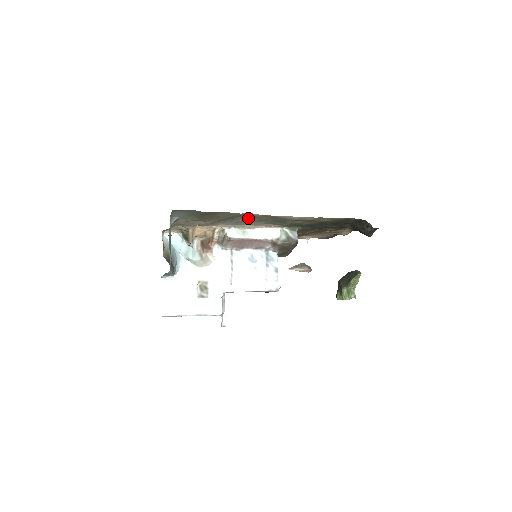
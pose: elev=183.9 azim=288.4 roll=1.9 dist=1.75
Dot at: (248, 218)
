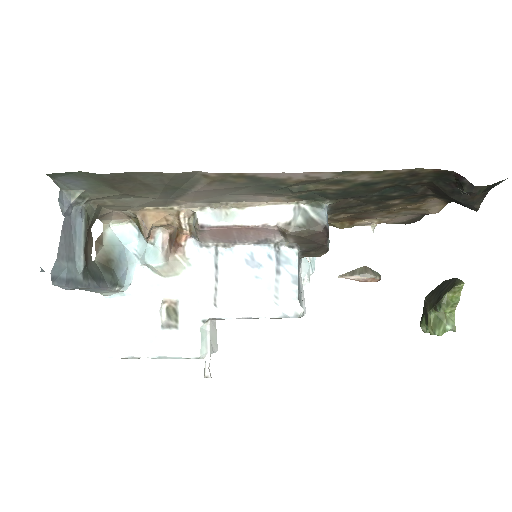
Dot at: (204, 183)
